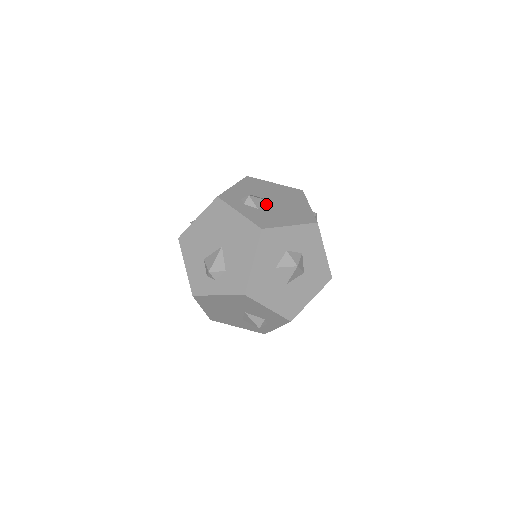
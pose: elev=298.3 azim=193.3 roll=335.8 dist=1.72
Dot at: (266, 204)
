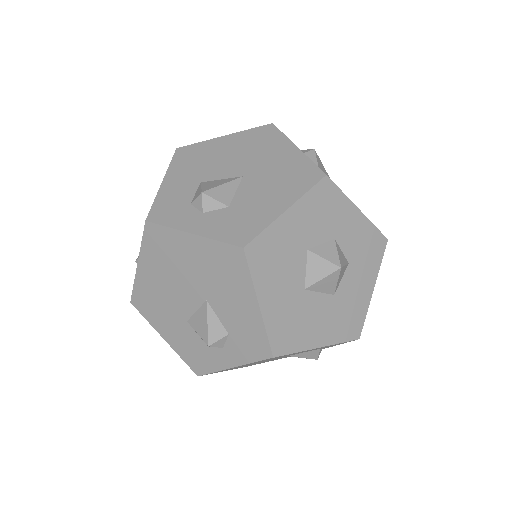
Dot at: occluded
